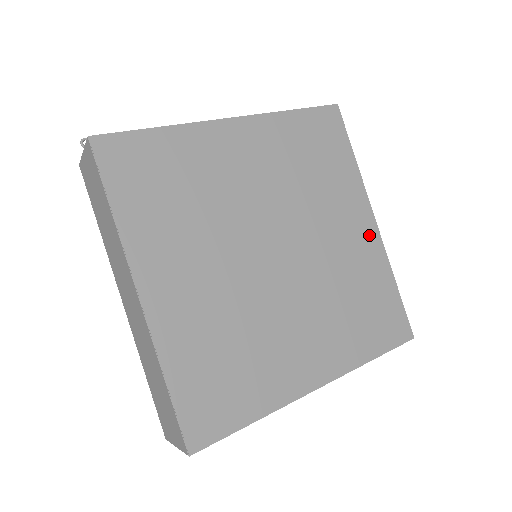
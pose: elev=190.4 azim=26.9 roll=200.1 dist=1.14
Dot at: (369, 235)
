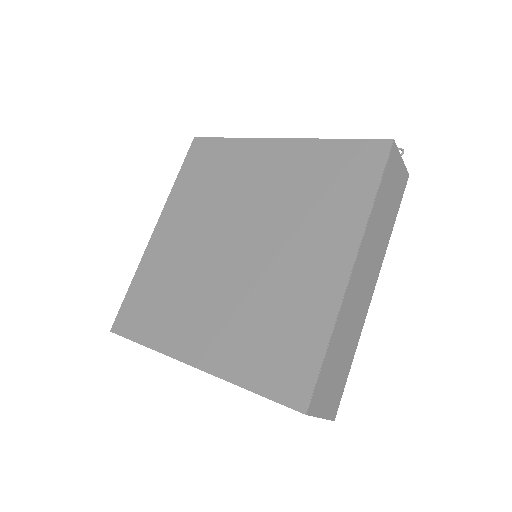
Dot at: (333, 277)
